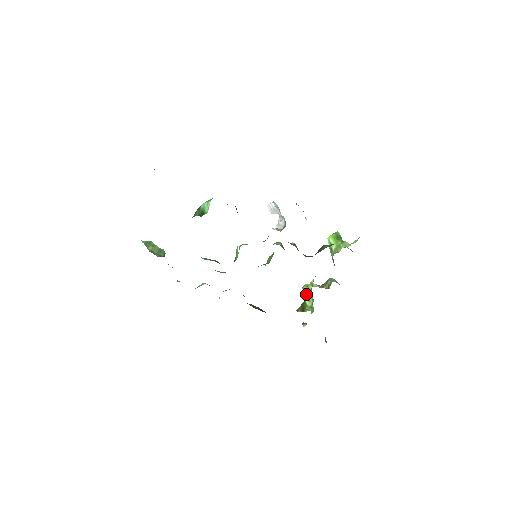
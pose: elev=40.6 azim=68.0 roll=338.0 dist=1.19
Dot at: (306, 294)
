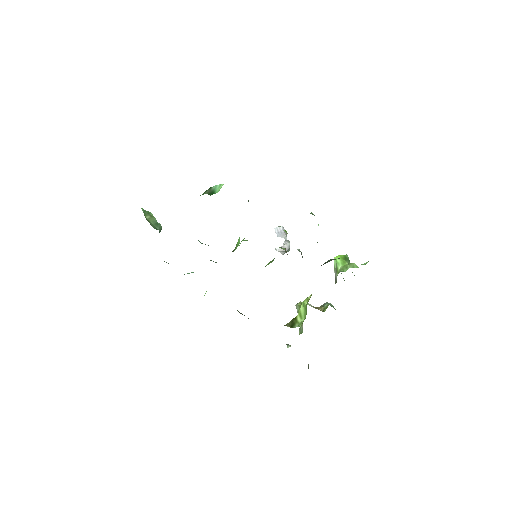
Dot at: (299, 310)
